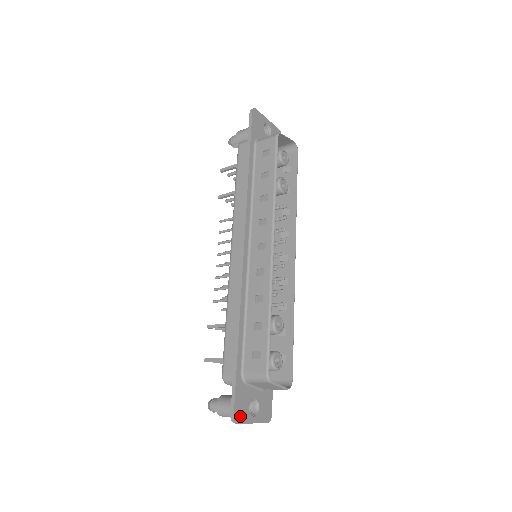
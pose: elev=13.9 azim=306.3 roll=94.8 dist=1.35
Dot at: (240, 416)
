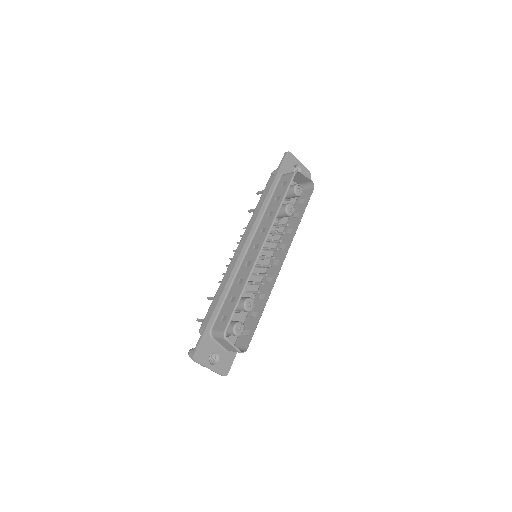
Dot at: (199, 358)
